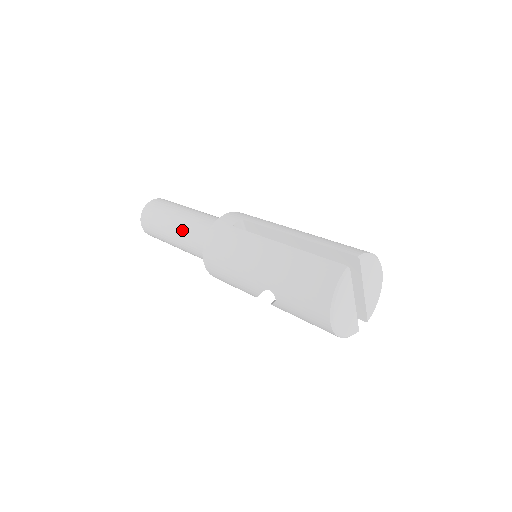
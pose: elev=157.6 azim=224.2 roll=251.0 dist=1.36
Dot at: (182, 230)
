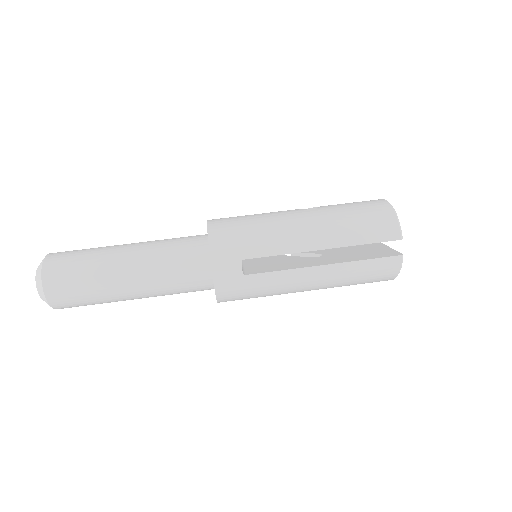
Dot at: (153, 294)
